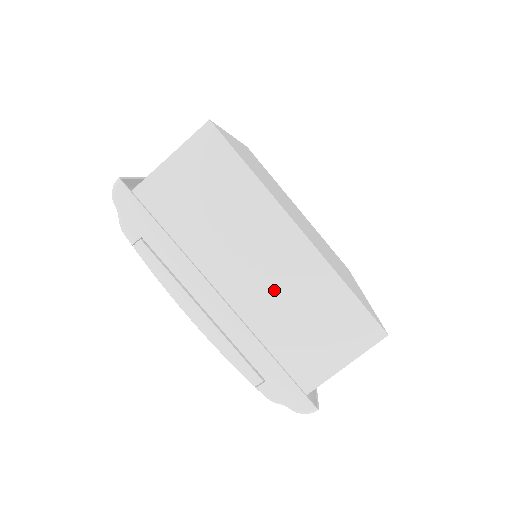
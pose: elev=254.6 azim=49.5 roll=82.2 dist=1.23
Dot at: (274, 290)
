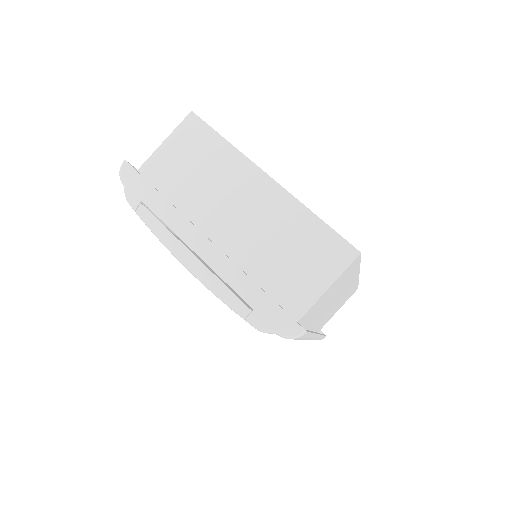
Dot at: (254, 230)
